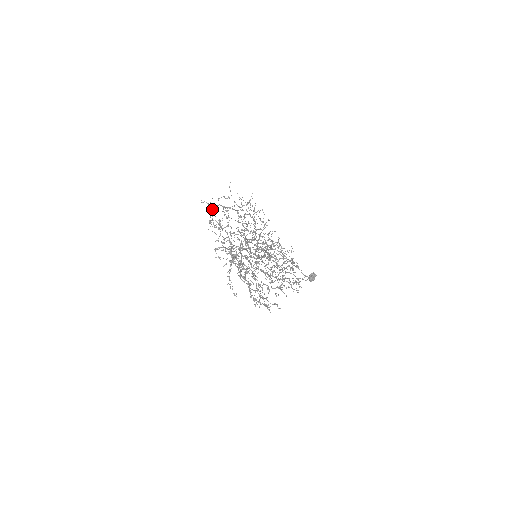
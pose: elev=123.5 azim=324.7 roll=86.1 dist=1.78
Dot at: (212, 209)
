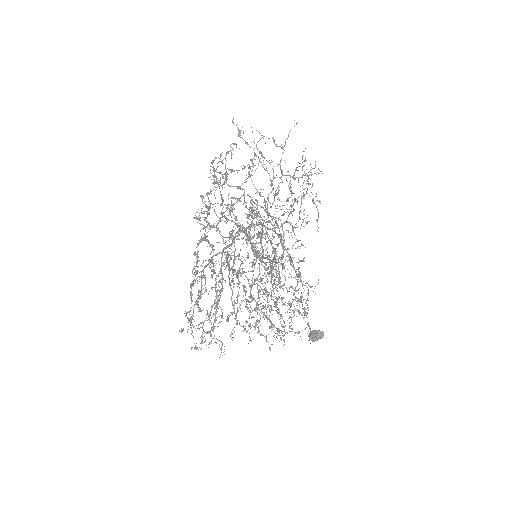
Dot at: (236, 144)
